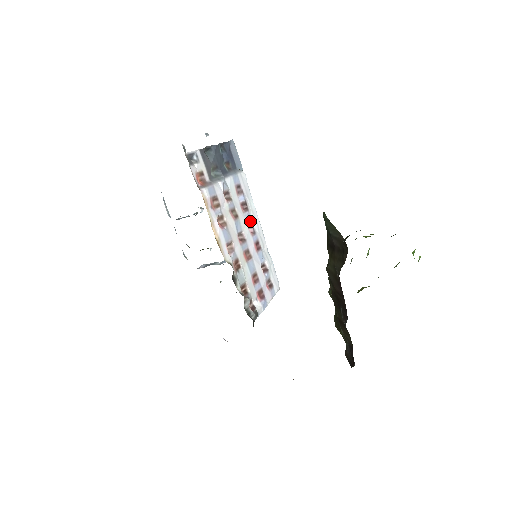
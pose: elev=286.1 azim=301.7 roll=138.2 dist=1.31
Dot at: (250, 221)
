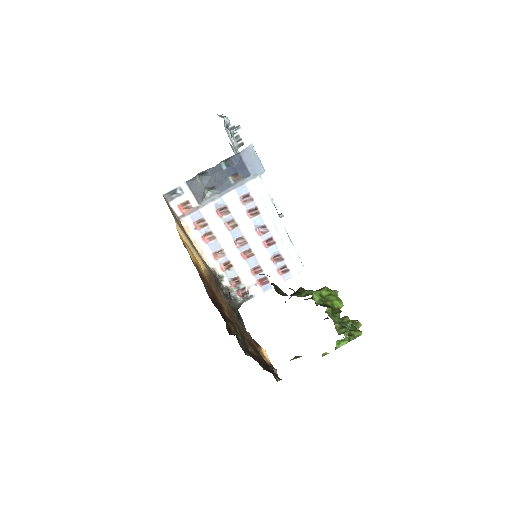
Dot at: (261, 223)
